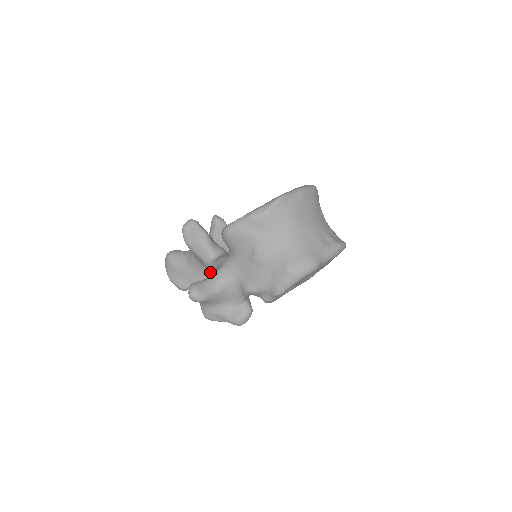
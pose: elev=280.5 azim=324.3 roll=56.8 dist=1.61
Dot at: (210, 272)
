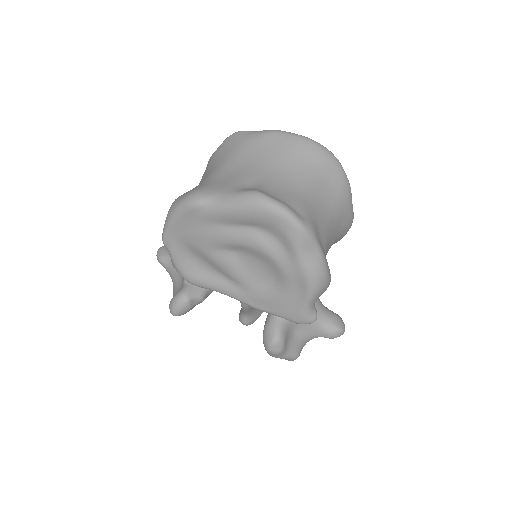
Dot at: occluded
